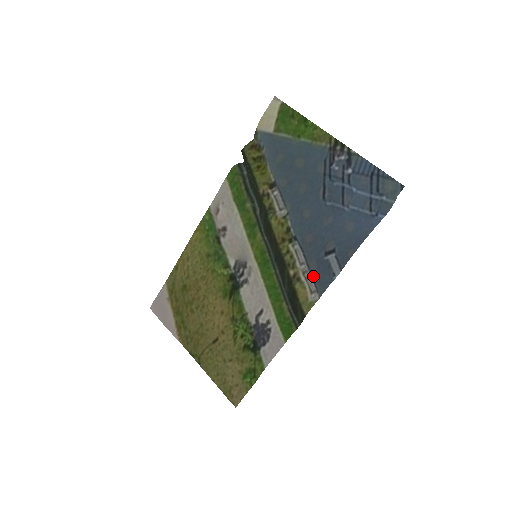
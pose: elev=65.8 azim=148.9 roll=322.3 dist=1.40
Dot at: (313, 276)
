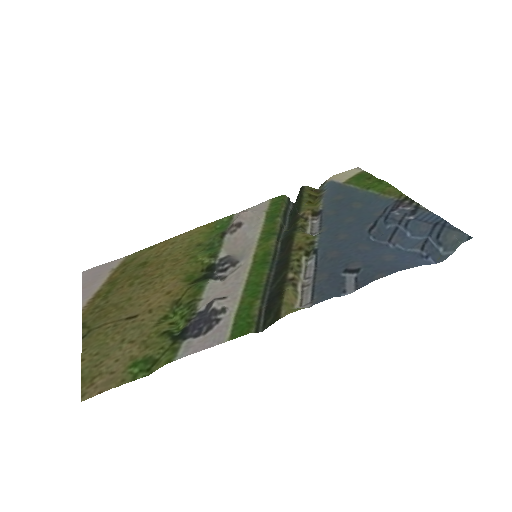
Dot at: (315, 287)
